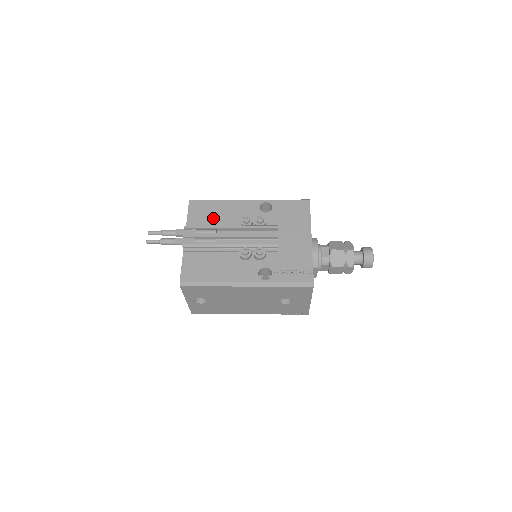
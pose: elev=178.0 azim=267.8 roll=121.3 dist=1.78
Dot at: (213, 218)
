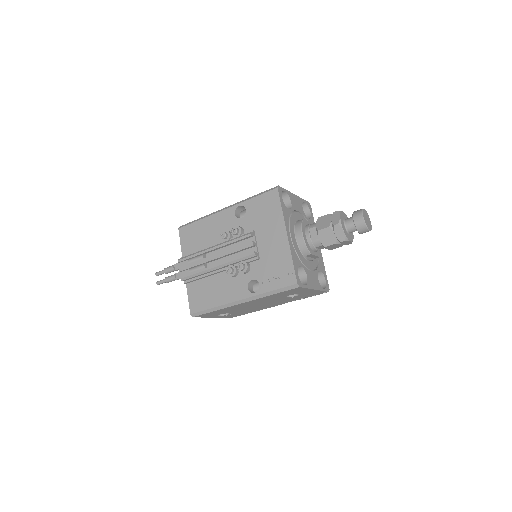
Dot at: (200, 241)
